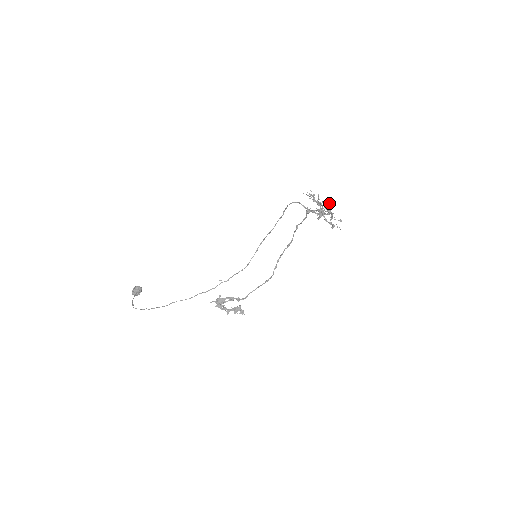
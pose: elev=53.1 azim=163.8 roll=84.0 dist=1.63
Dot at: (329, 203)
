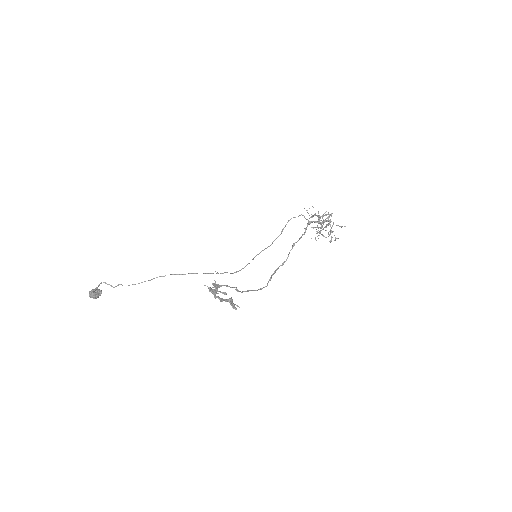
Dot at: (330, 214)
